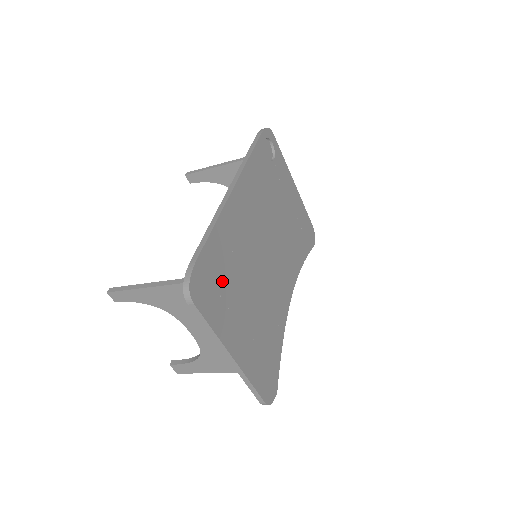
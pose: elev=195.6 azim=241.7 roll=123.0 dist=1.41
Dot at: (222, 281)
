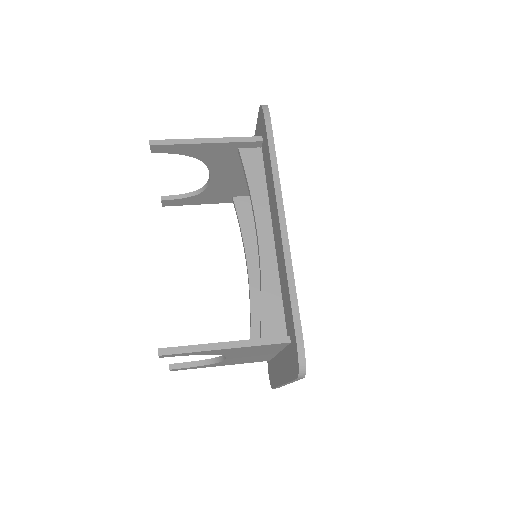
Dot at: occluded
